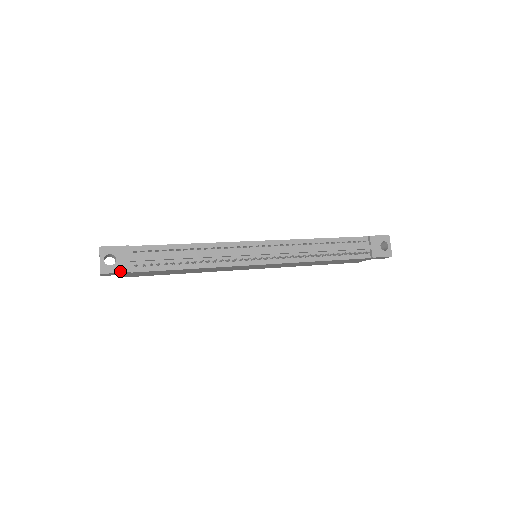
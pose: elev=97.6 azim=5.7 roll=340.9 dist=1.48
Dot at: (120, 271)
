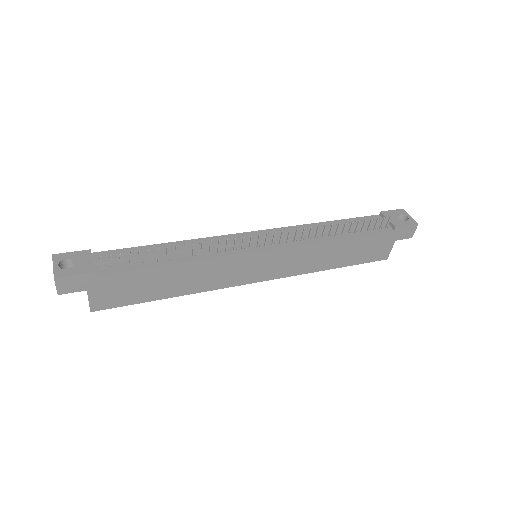
Dot at: (80, 273)
